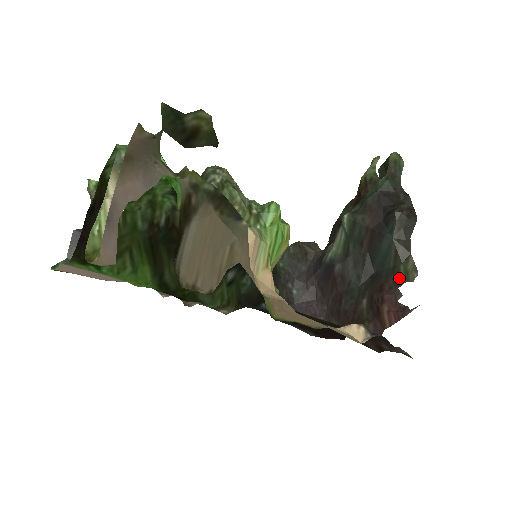
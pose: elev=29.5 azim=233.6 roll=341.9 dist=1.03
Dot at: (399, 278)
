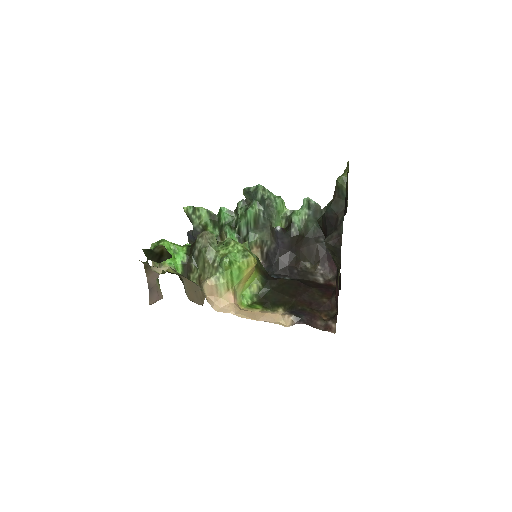
Dot at: occluded
